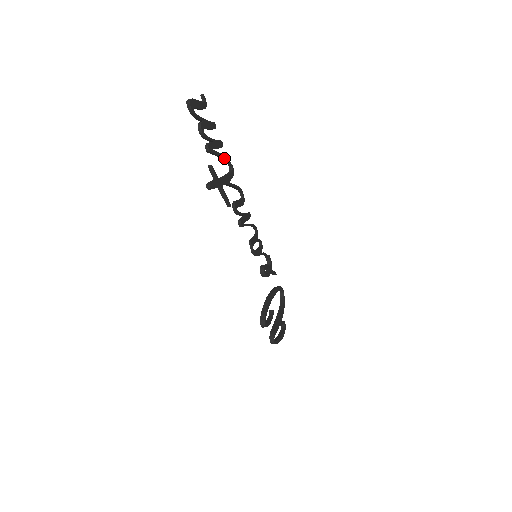
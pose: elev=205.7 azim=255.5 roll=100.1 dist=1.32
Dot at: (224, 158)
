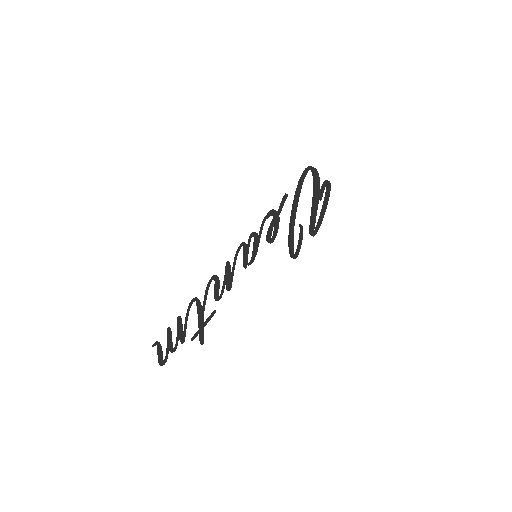
Dot at: occluded
